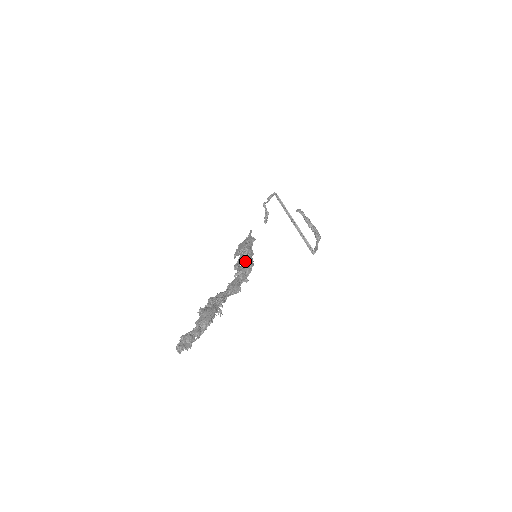
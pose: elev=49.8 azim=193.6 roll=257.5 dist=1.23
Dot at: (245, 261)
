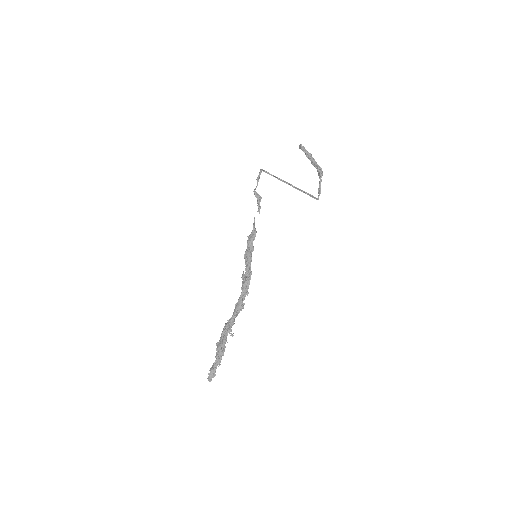
Dot at: (245, 273)
